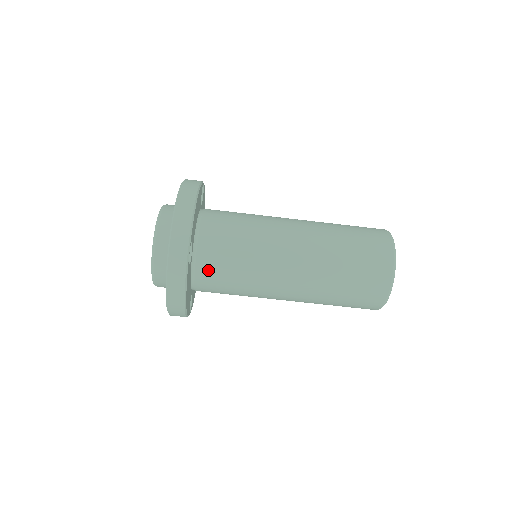
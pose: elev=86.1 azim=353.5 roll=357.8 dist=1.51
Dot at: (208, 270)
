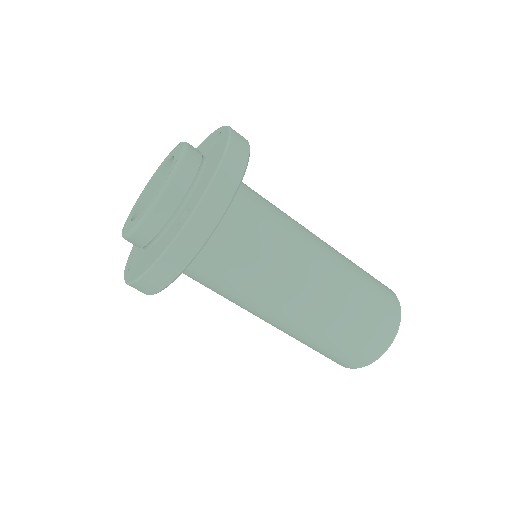
Dot at: (209, 257)
